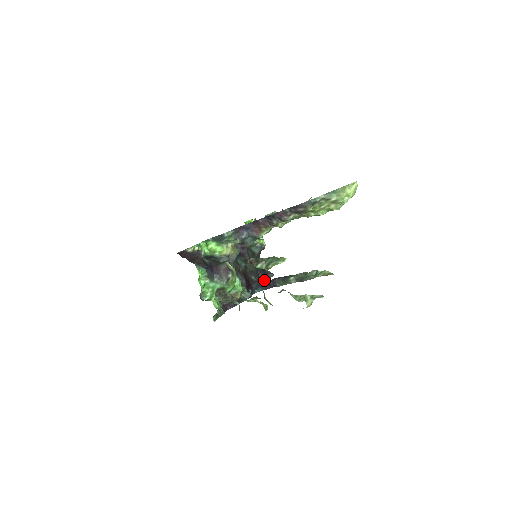
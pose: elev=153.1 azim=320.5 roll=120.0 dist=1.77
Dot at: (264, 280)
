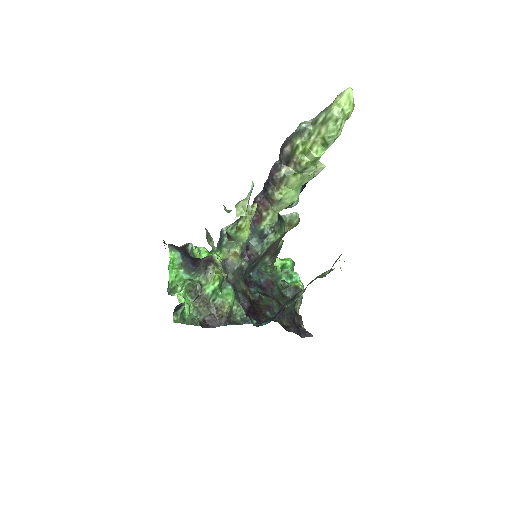
Dot at: (290, 329)
